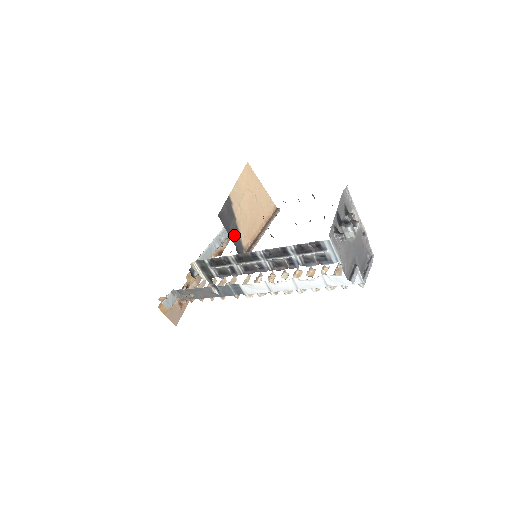
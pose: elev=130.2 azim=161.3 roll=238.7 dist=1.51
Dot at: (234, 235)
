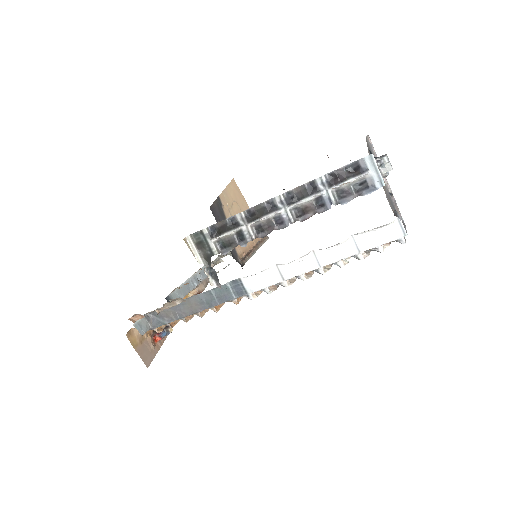
Dot at: occluded
